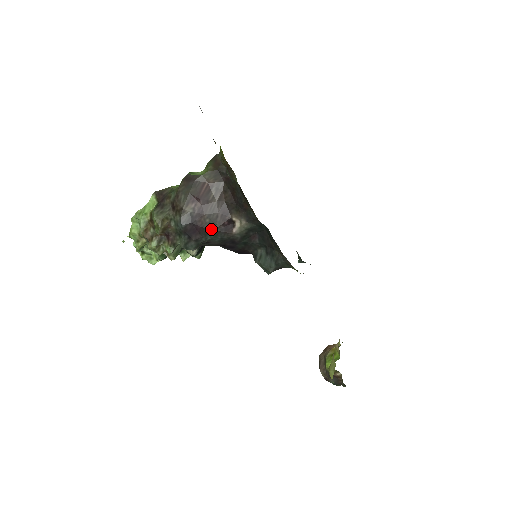
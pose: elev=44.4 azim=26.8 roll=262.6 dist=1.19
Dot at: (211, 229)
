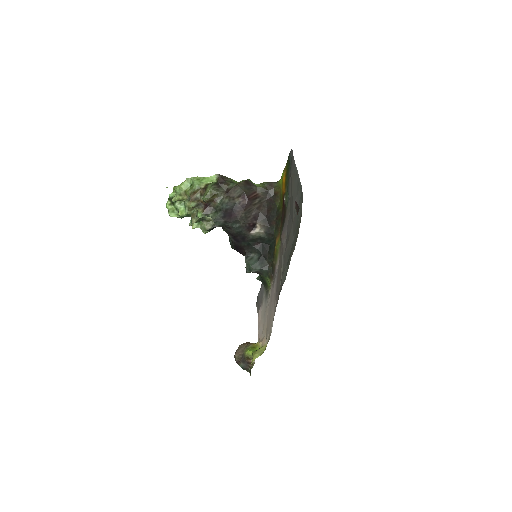
Dot at: (241, 221)
